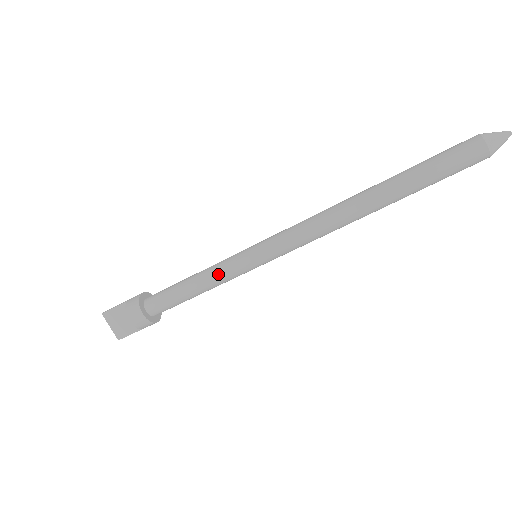
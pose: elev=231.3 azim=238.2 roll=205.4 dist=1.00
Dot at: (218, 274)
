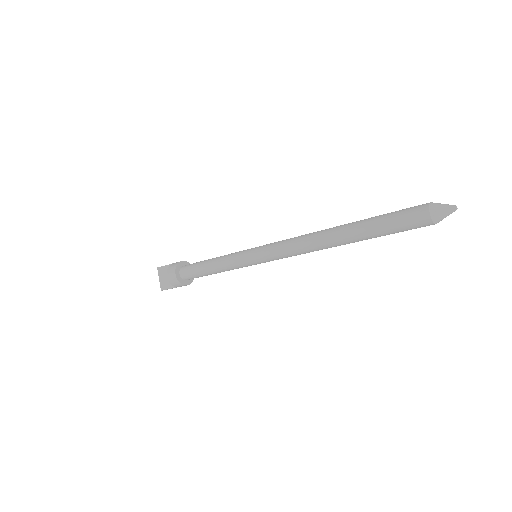
Dot at: (227, 261)
